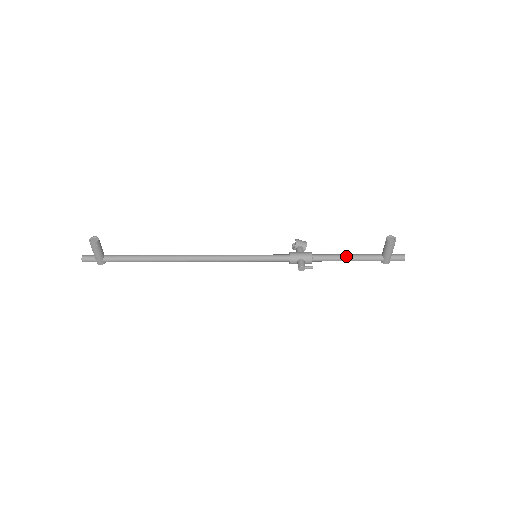
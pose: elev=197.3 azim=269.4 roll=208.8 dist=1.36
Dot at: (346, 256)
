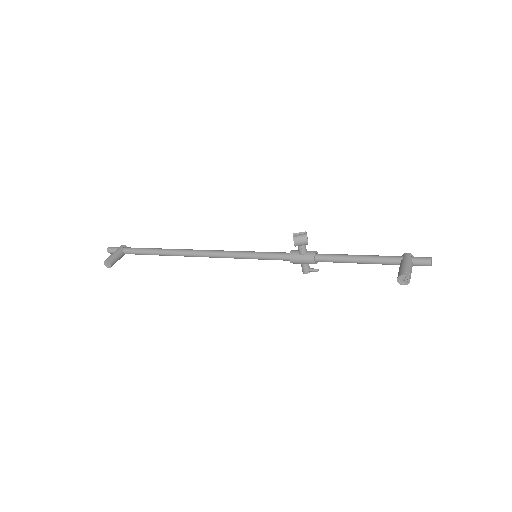
Dot at: occluded
